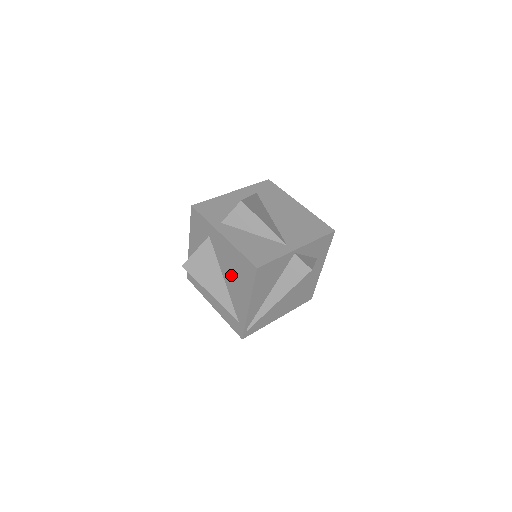
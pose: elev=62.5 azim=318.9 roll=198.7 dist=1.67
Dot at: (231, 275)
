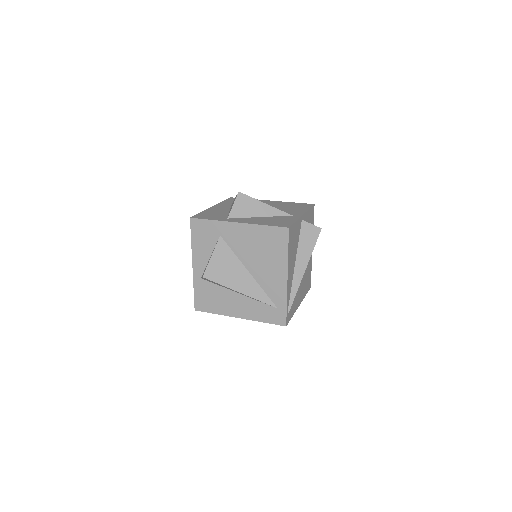
Dot at: (257, 260)
